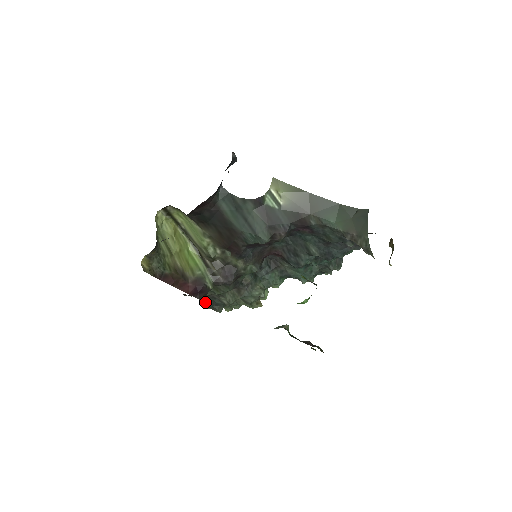
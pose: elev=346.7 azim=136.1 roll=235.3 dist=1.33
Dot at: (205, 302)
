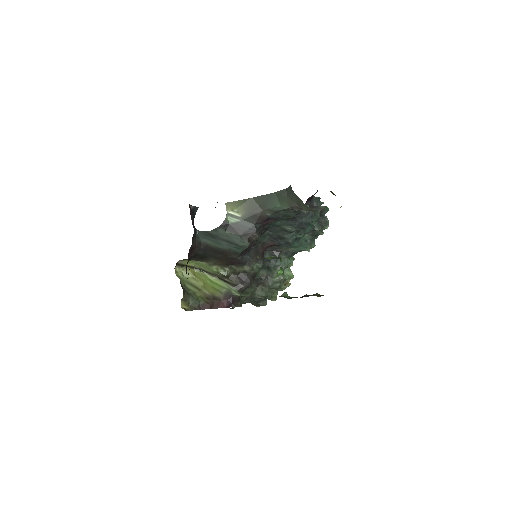
Dot at: (253, 304)
